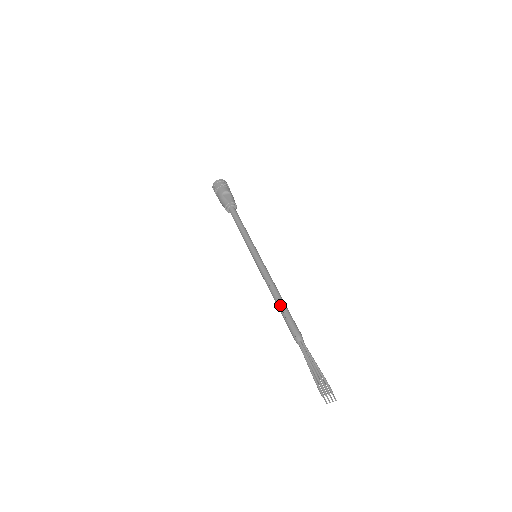
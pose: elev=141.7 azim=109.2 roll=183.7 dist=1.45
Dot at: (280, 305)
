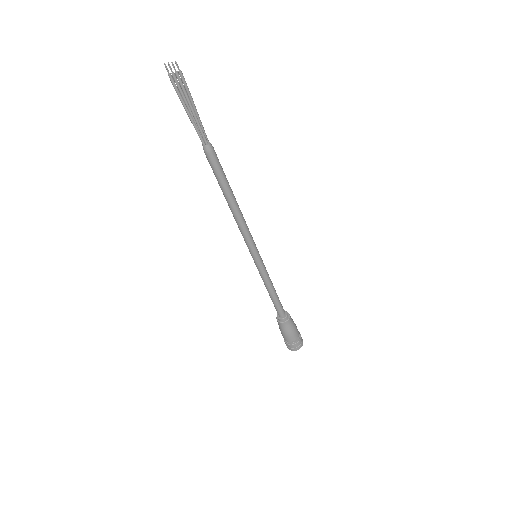
Dot at: occluded
